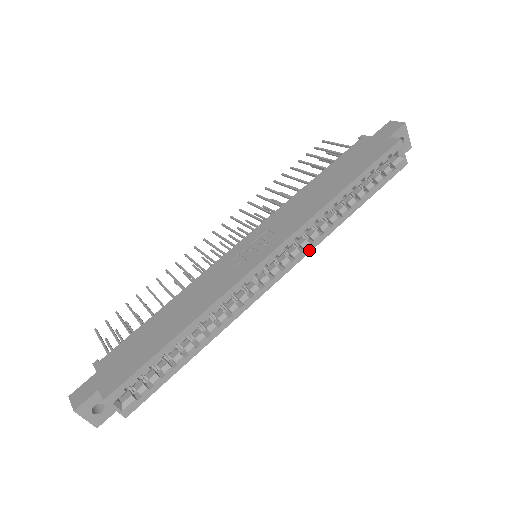
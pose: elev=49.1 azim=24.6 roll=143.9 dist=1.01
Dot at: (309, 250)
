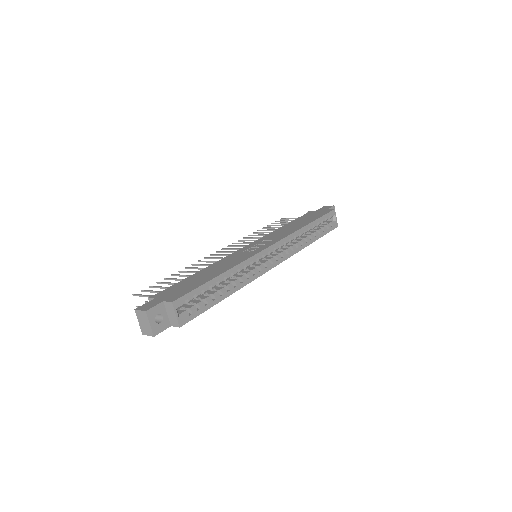
Dot at: (291, 255)
